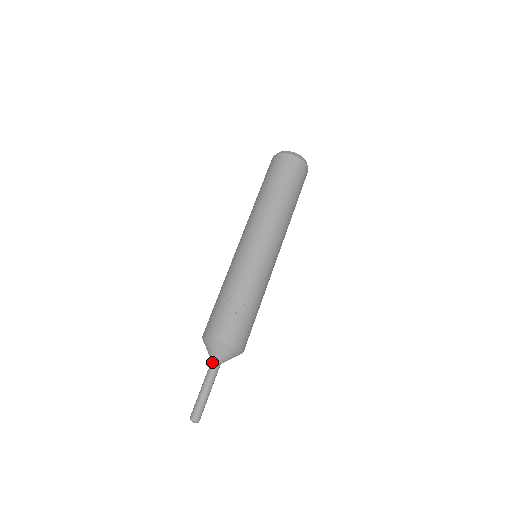
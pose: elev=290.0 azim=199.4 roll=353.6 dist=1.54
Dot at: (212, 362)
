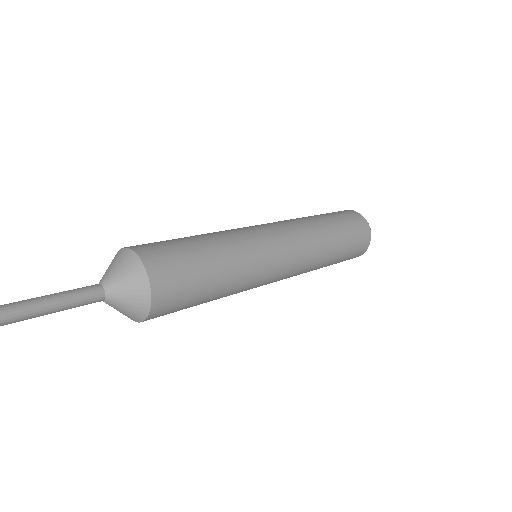
Dot at: occluded
